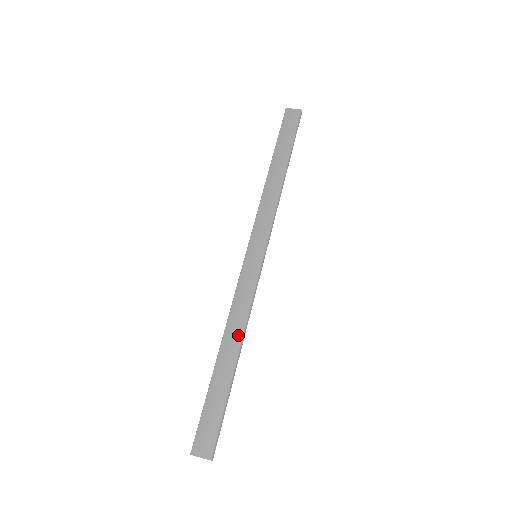
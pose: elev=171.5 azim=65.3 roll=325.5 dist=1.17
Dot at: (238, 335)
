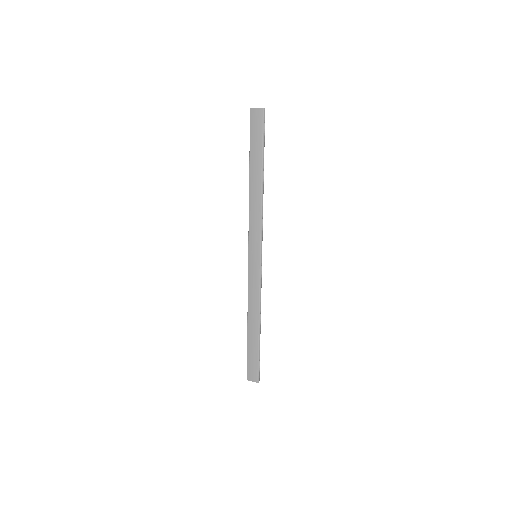
Dot at: (256, 315)
